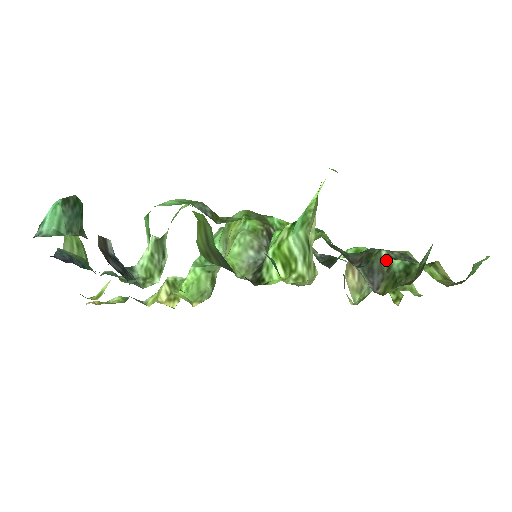
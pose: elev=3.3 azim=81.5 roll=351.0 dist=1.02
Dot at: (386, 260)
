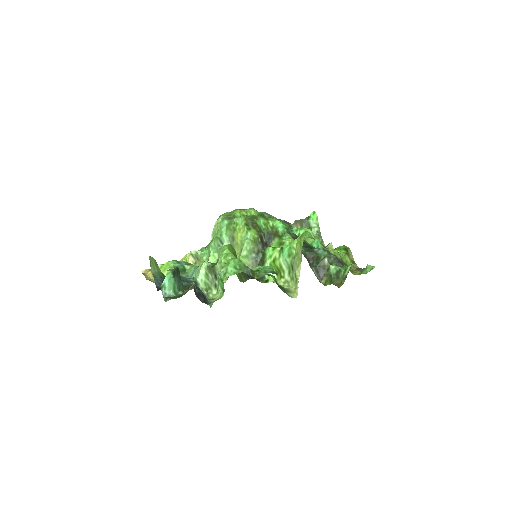
Dot at: (327, 265)
